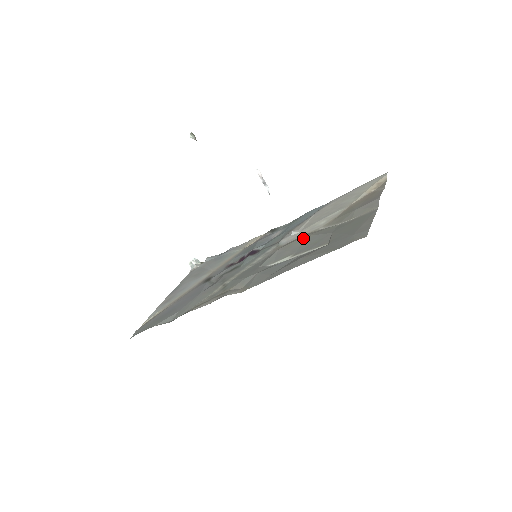
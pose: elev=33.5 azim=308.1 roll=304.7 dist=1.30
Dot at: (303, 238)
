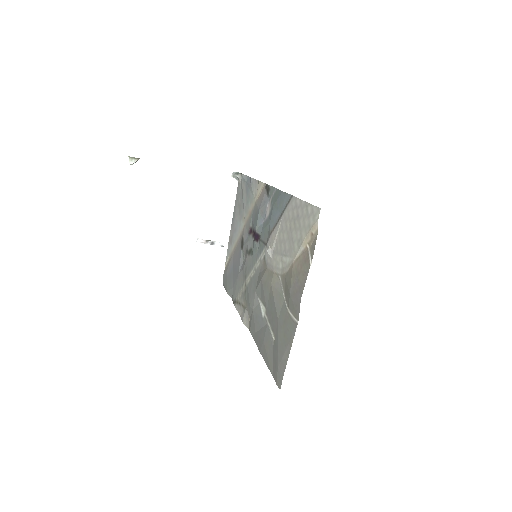
Dot at: (270, 287)
